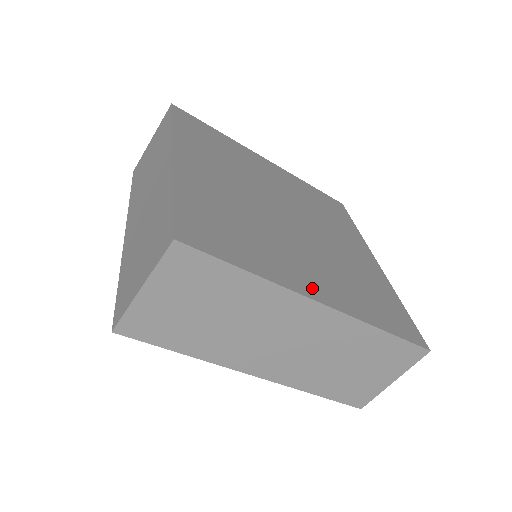
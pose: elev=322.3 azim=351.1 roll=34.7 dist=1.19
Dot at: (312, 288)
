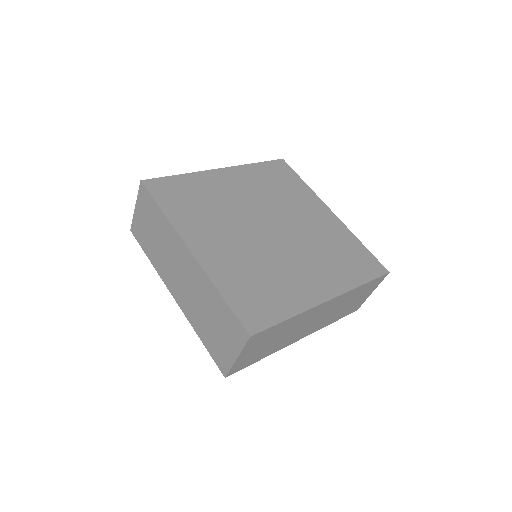
Dot at: (198, 243)
